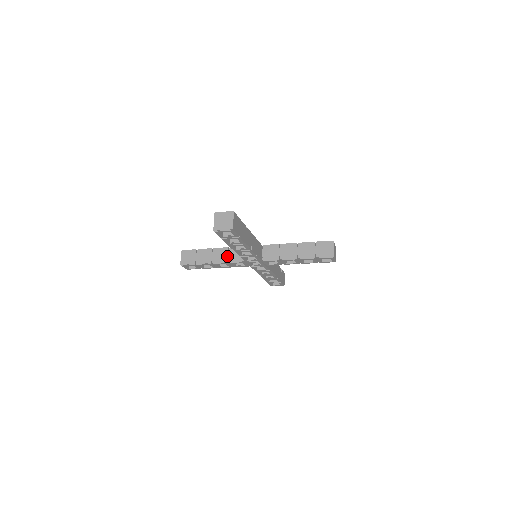
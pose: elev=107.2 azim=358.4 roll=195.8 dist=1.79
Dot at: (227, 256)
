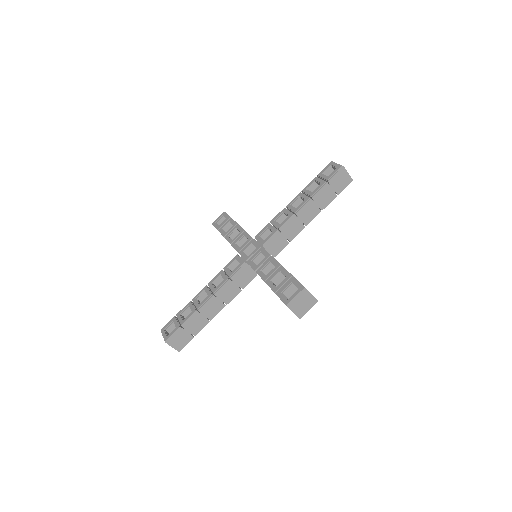
Dot at: occluded
